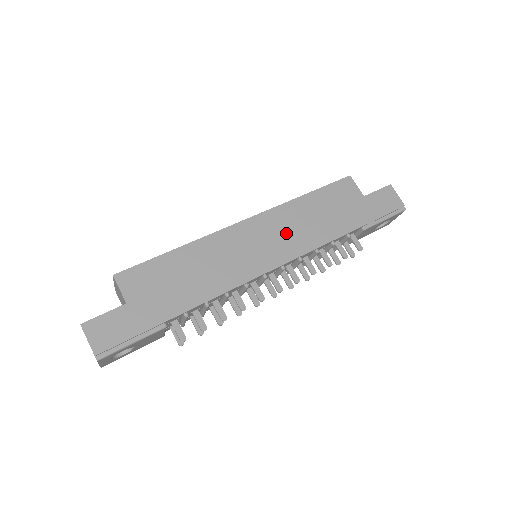
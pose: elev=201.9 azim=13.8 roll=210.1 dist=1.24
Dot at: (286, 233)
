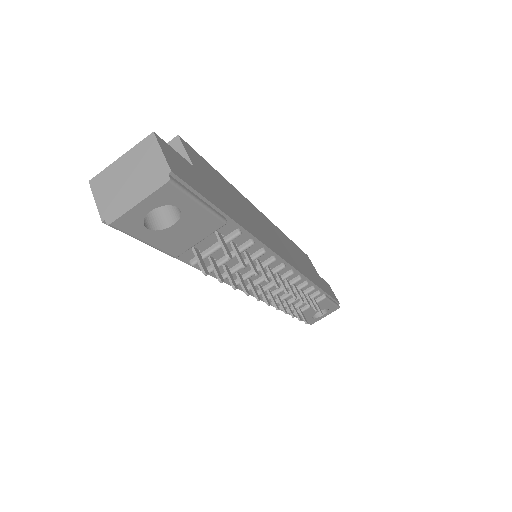
Dot at: (288, 249)
